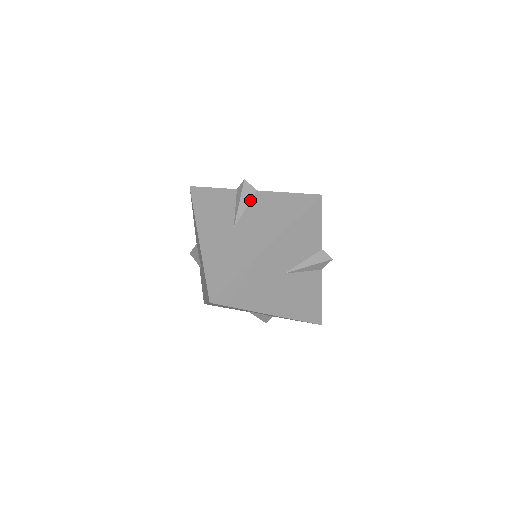
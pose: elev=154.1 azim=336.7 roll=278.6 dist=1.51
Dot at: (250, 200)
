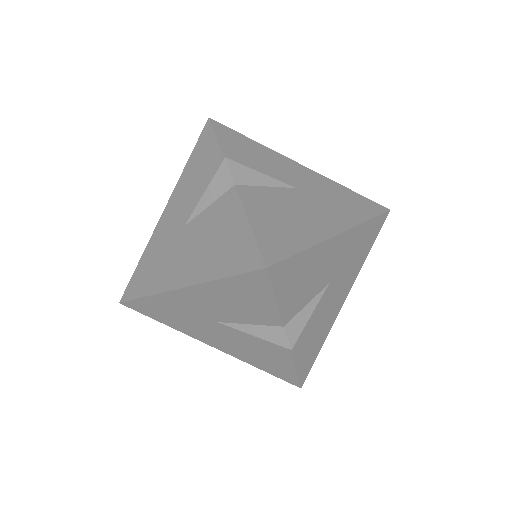
Dot at: occluded
